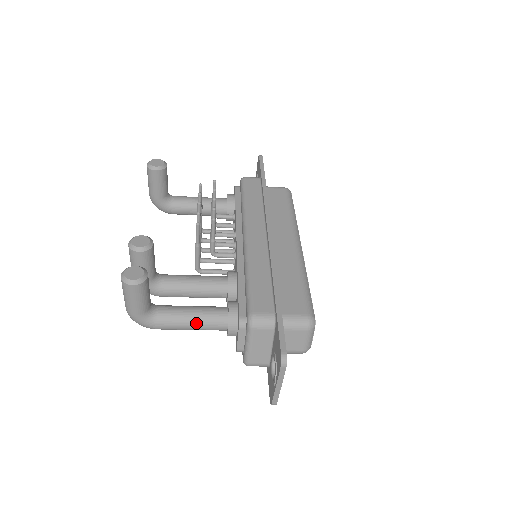
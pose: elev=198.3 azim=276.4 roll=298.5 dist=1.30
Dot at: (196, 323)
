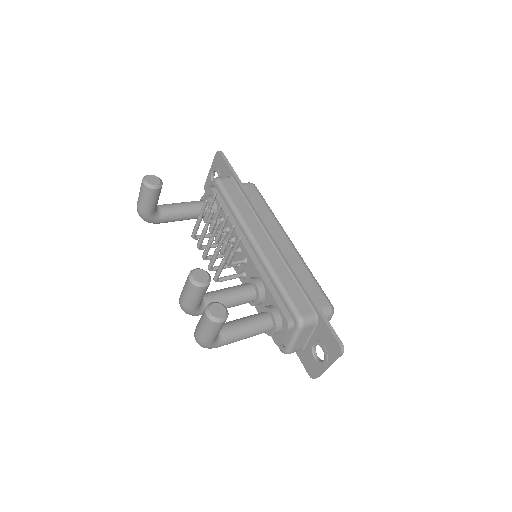
Dot at: (251, 333)
